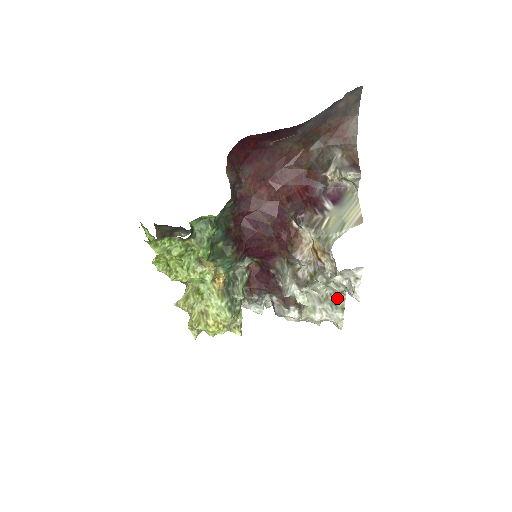
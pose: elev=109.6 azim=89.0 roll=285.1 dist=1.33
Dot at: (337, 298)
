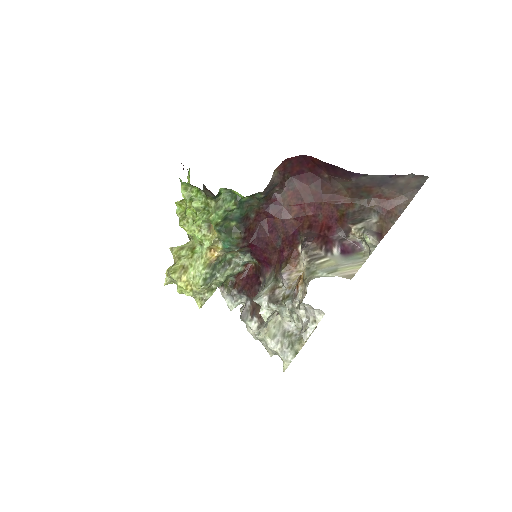
Dot at: (298, 340)
